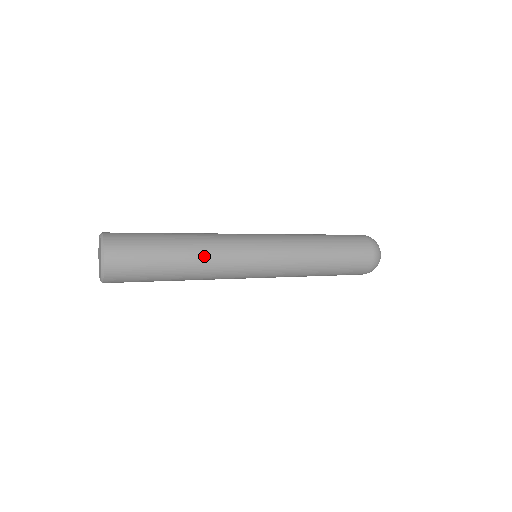
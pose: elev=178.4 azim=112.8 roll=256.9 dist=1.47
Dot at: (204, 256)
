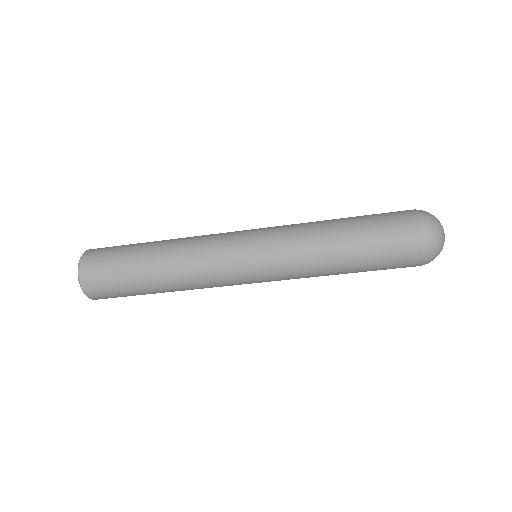
Dot at: occluded
